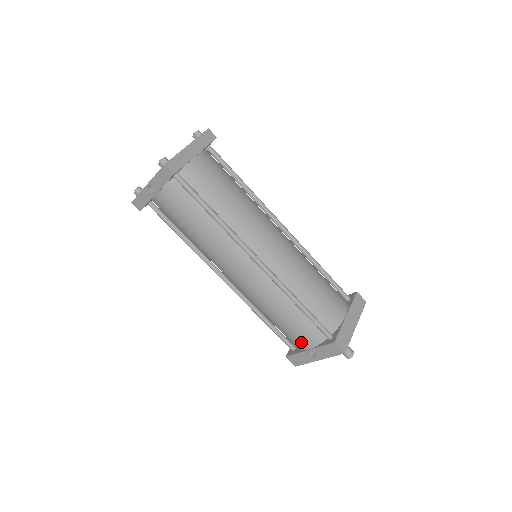
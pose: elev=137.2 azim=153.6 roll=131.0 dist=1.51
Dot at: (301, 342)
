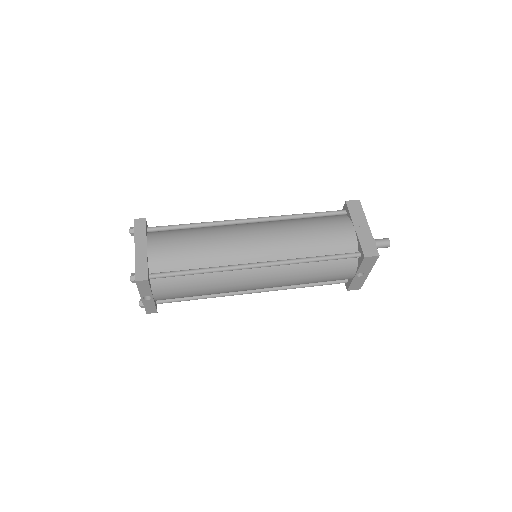
Dot at: (345, 276)
